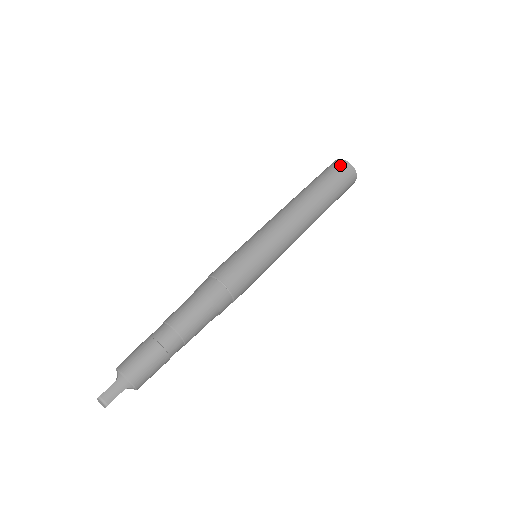
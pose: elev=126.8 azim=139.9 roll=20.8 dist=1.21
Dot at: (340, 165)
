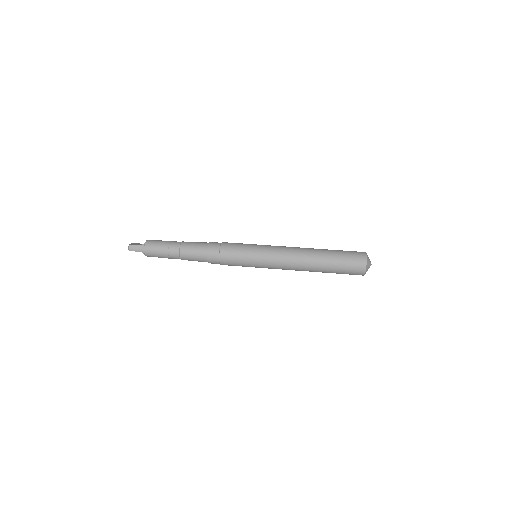
Dot at: (359, 259)
